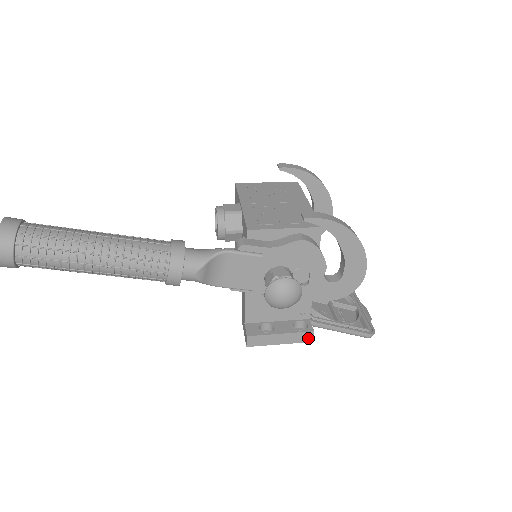
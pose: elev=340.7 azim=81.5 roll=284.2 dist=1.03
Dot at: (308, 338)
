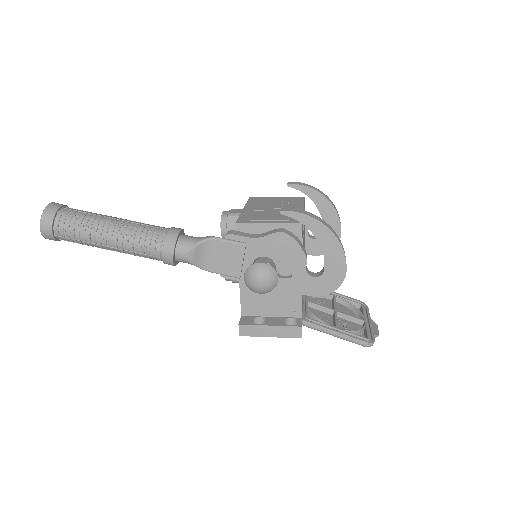
Dot at: (297, 334)
